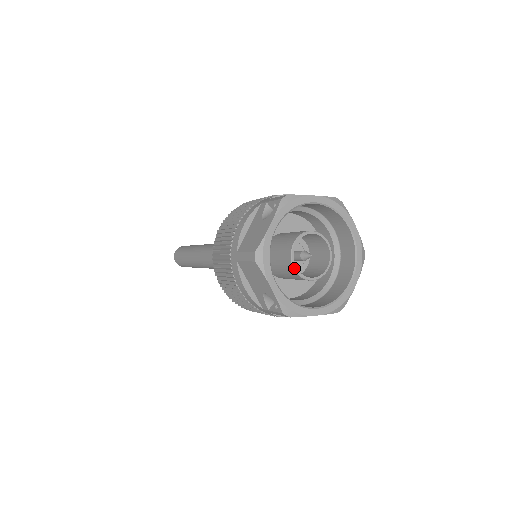
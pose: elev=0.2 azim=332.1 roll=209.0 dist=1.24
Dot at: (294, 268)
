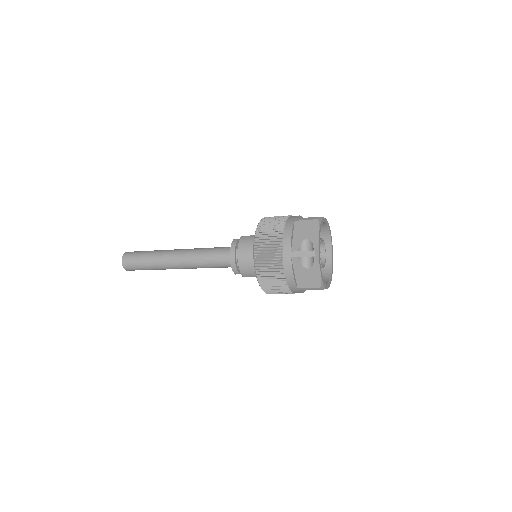
Dot at: occluded
